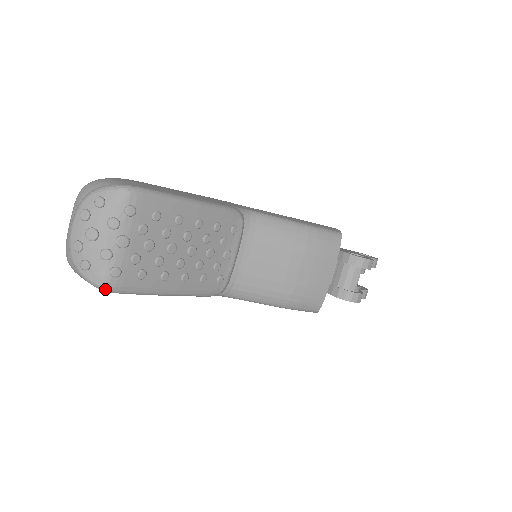
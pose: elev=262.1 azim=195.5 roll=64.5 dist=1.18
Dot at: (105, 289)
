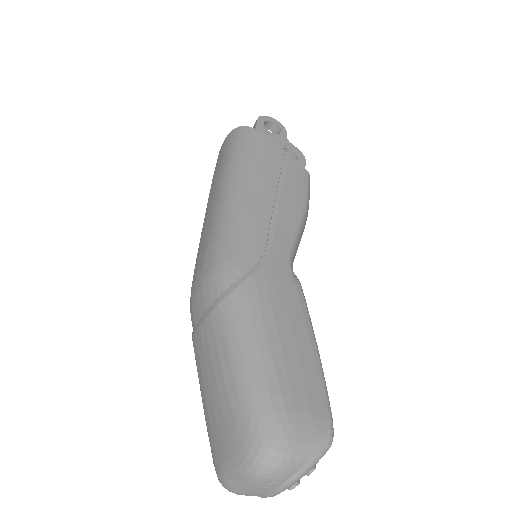
Dot at: occluded
